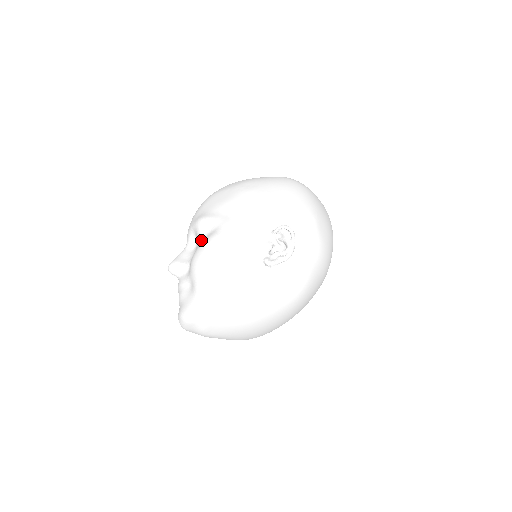
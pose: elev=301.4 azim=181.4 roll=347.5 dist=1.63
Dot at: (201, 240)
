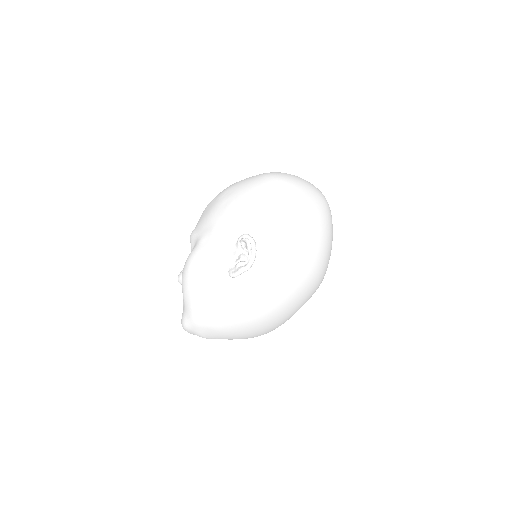
Dot at: occluded
